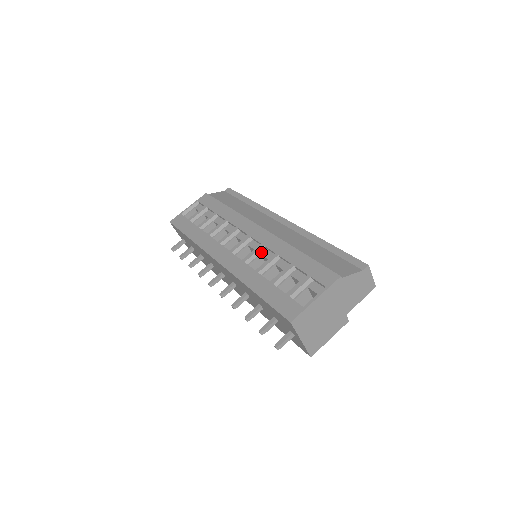
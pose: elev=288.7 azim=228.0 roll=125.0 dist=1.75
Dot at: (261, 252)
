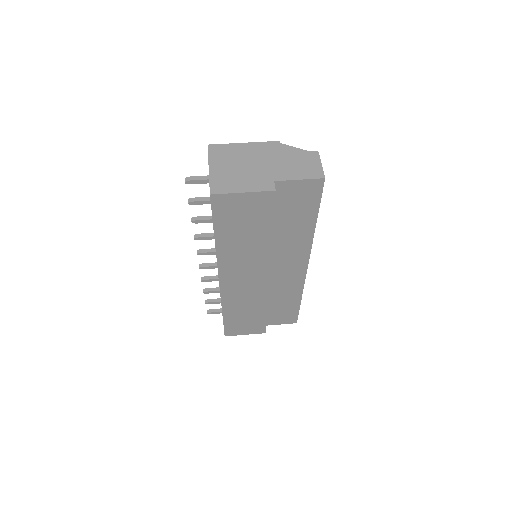
Dot at: occluded
